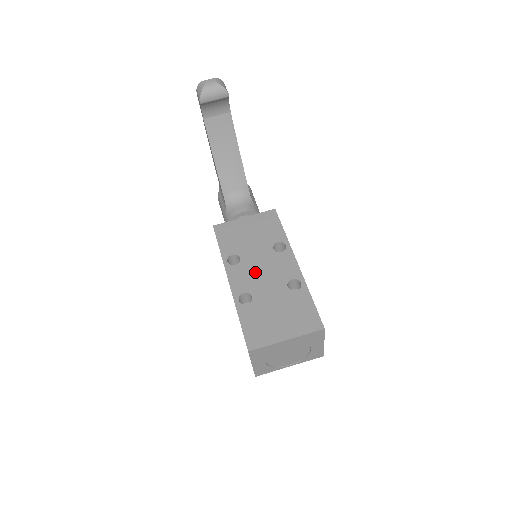
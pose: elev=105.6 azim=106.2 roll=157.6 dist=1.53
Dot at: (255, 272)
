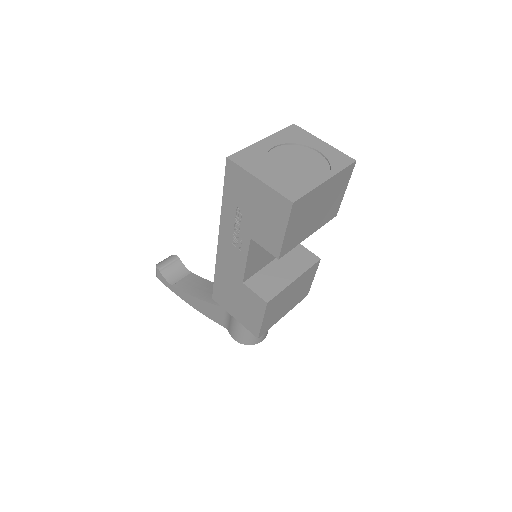
Dot at: occluded
